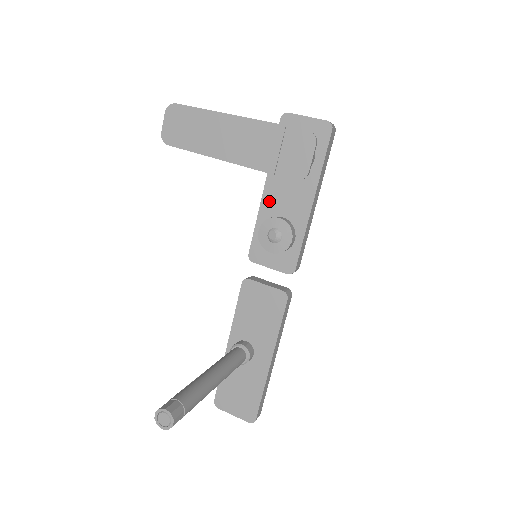
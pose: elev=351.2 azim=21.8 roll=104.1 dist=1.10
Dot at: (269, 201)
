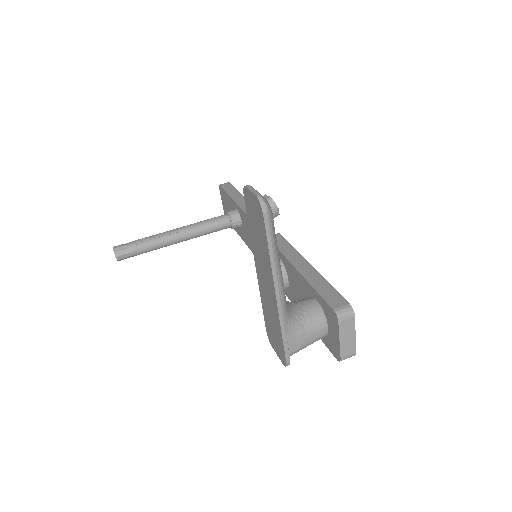
Dot at: (292, 271)
